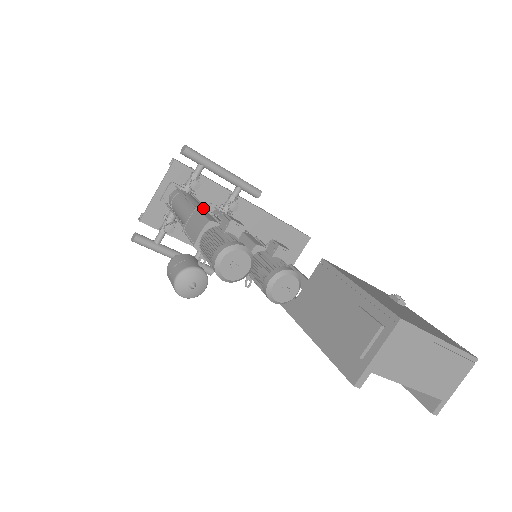
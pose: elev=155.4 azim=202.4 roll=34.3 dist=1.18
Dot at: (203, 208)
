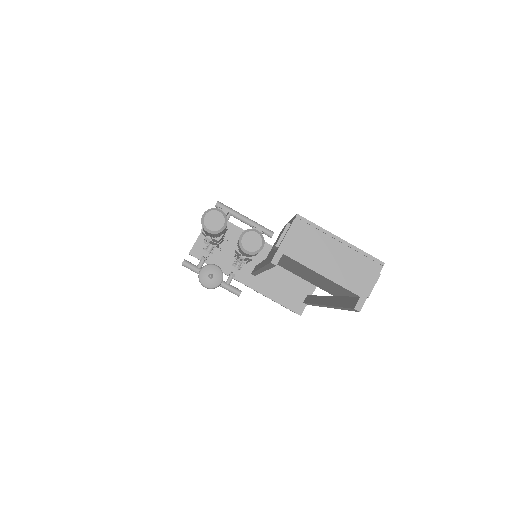
Dot at: occluded
